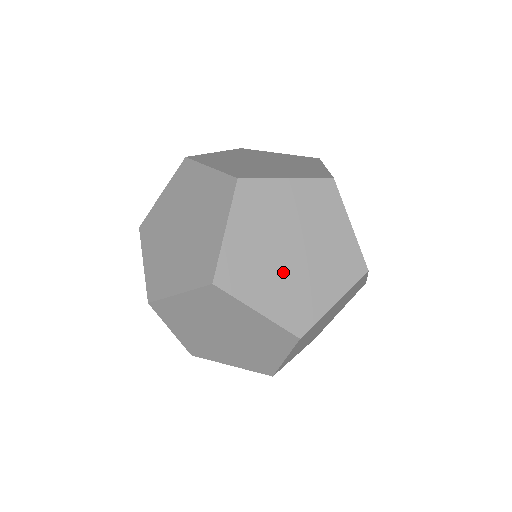
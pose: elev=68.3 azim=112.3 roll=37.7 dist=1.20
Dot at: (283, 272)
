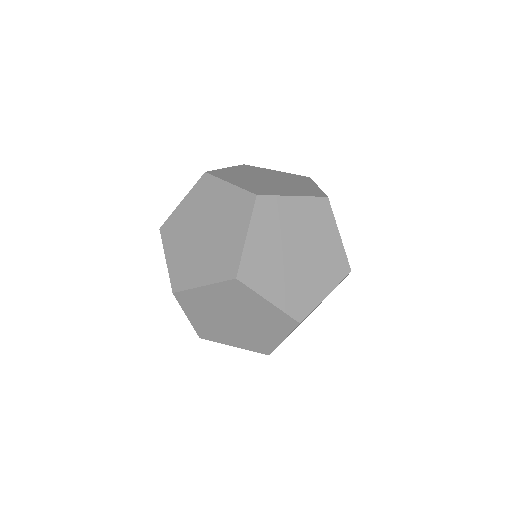
Dot at: (289, 270)
